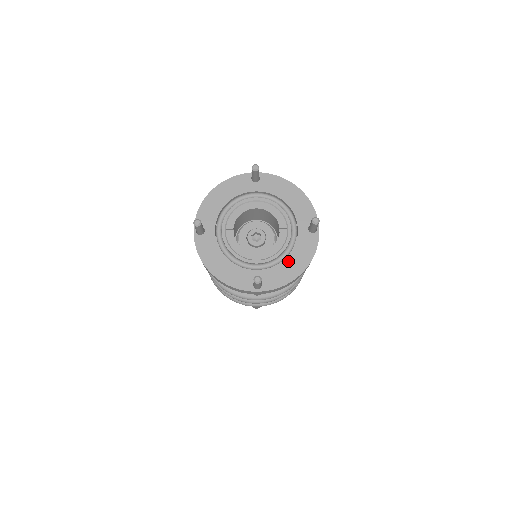
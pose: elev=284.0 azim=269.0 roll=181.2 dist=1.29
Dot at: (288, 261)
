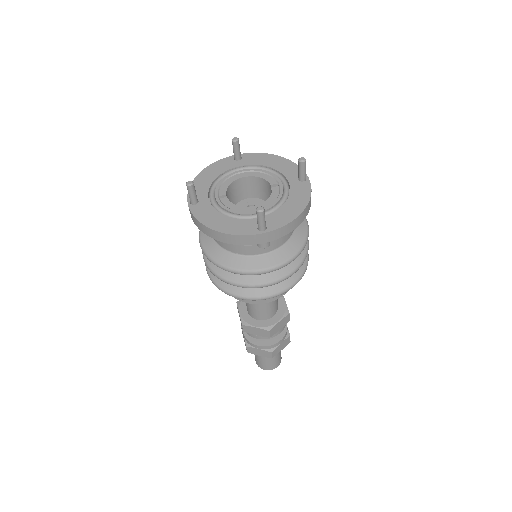
Dot at: (287, 205)
